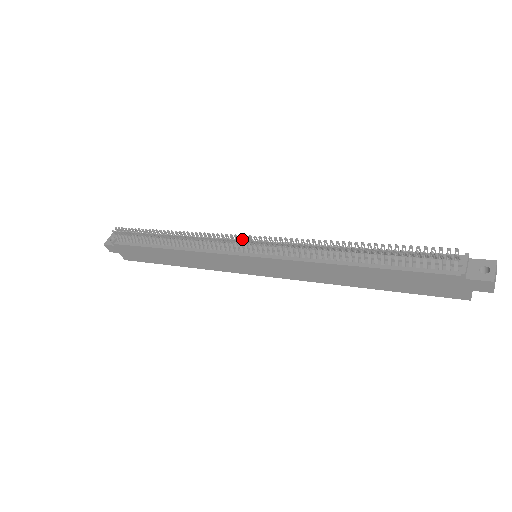
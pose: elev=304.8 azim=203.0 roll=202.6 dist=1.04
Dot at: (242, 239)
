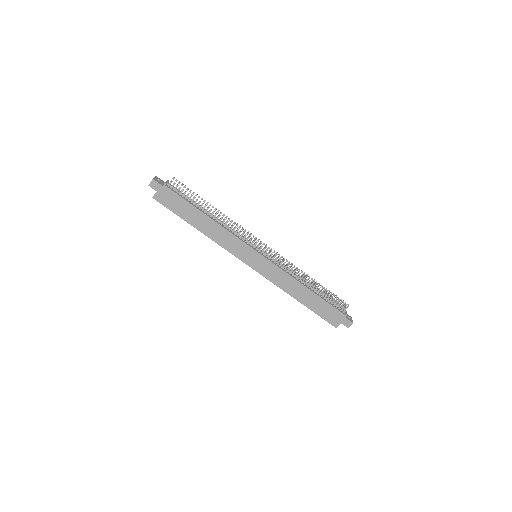
Dot at: (264, 244)
